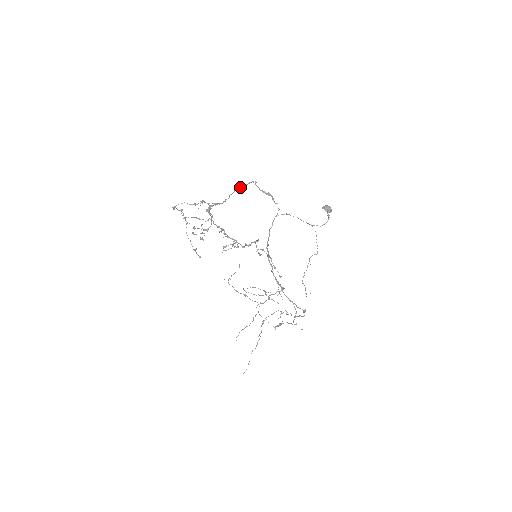
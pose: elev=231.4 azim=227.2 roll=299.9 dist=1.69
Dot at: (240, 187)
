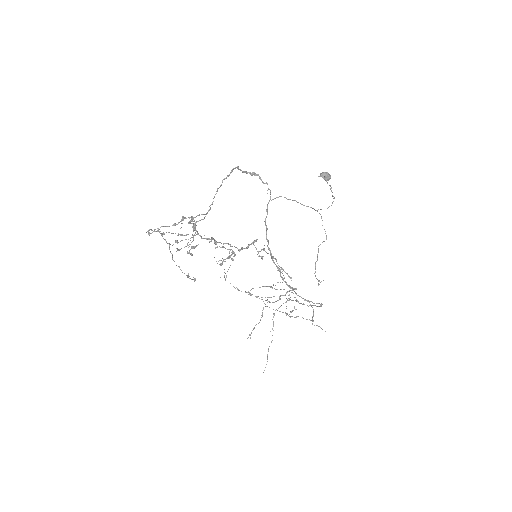
Dot at: (222, 182)
